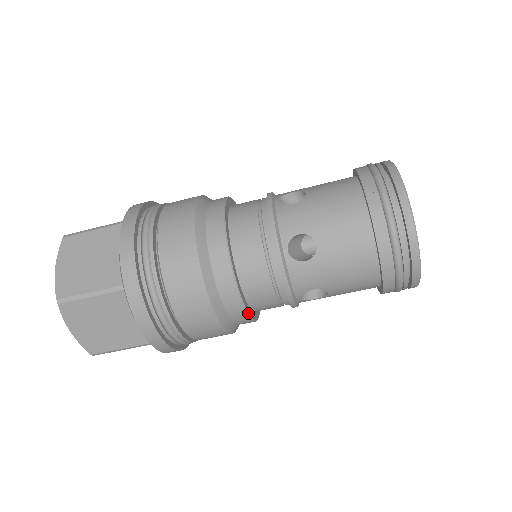
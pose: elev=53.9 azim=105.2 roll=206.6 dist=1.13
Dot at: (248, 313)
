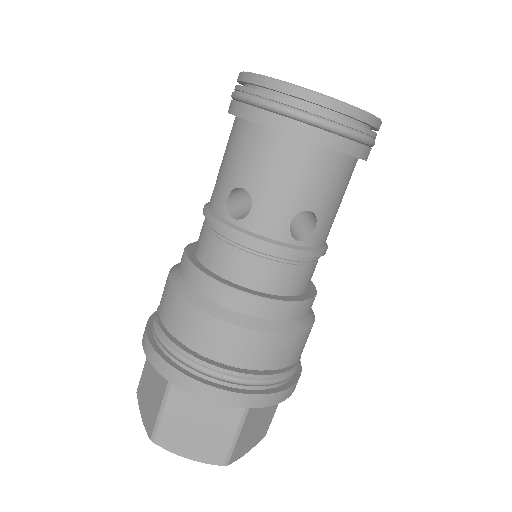
Dot at: (316, 294)
